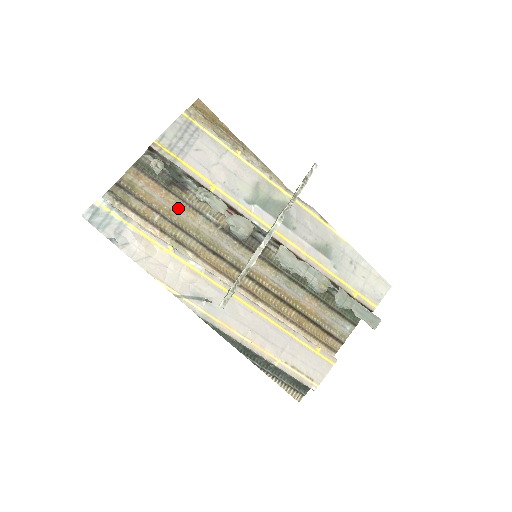
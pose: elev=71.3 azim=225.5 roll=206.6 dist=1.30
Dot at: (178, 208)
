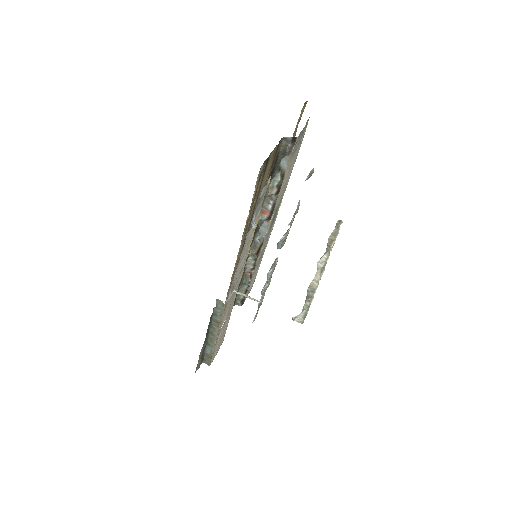
Dot at: occluded
